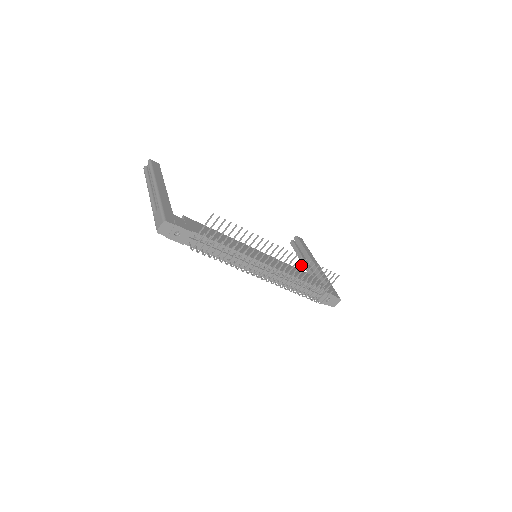
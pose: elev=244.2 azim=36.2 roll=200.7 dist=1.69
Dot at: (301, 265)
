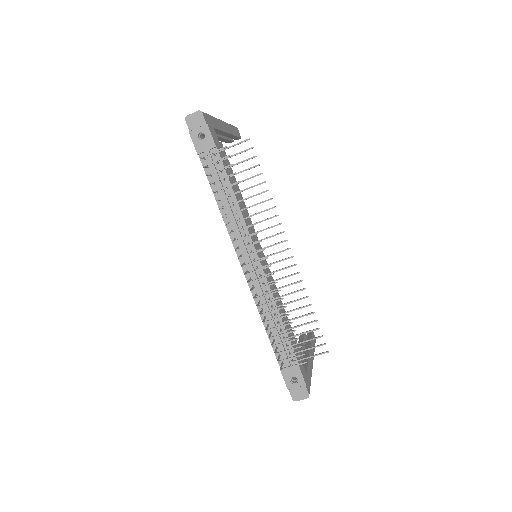
Dot at: (295, 292)
